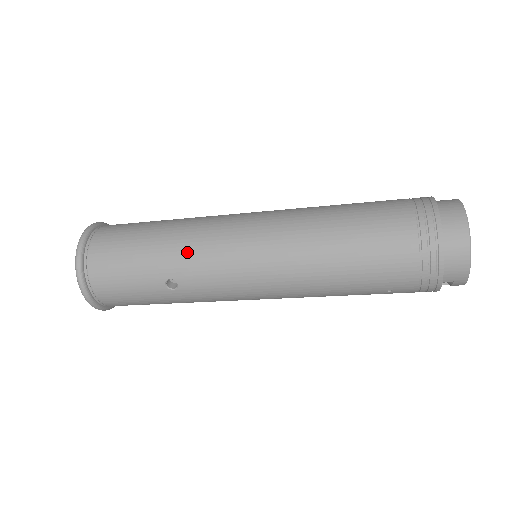
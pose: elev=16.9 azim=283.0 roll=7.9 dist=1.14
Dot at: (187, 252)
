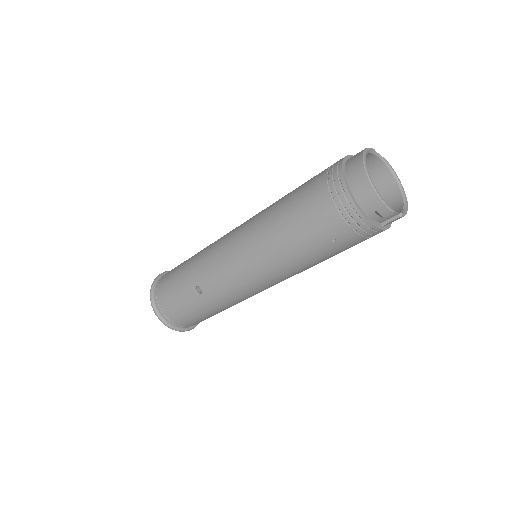
Dot at: (201, 262)
